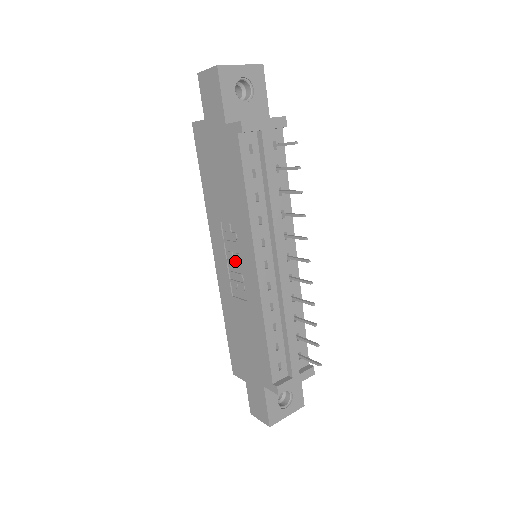
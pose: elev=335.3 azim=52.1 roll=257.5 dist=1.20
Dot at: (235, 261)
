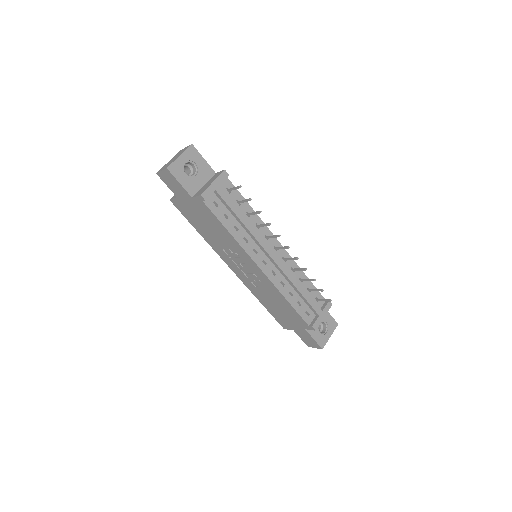
Dot at: (245, 268)
